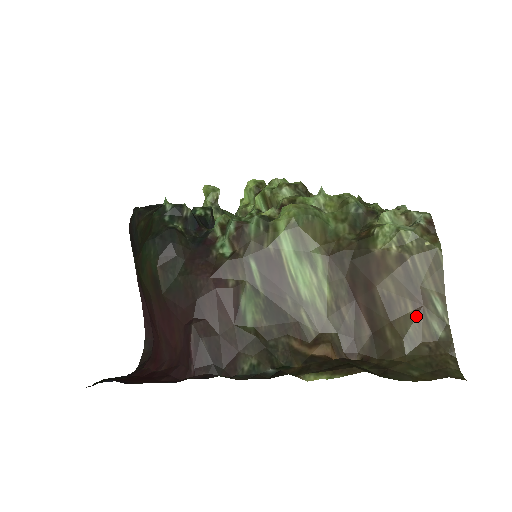
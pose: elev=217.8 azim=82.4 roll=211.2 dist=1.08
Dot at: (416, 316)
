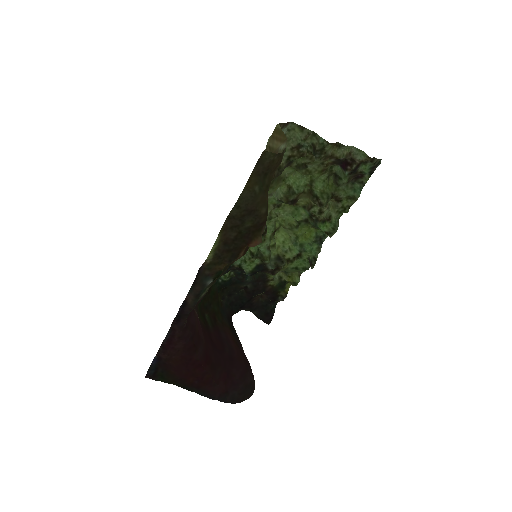
Dot at: occluded
